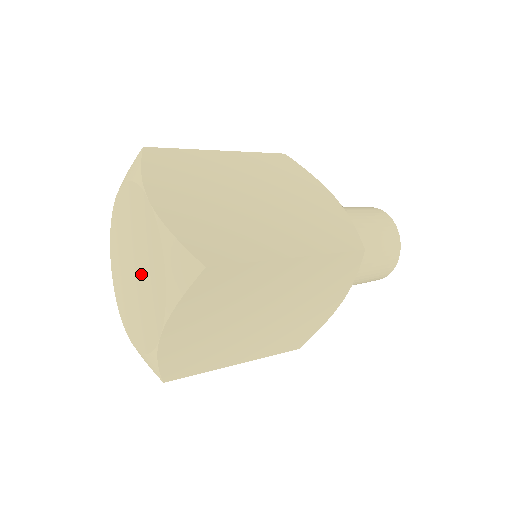
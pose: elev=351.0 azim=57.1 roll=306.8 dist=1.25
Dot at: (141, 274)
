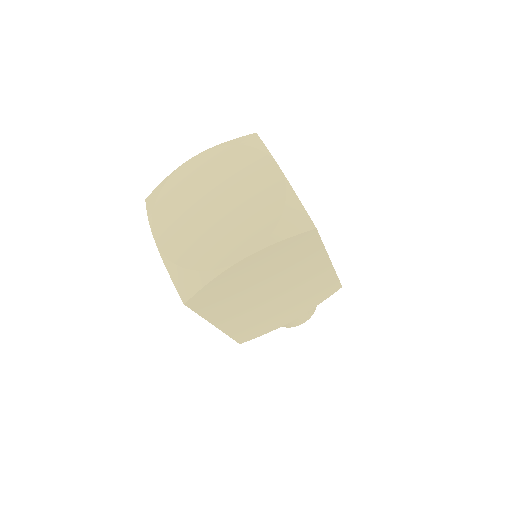
Dot at: (231, 210)
